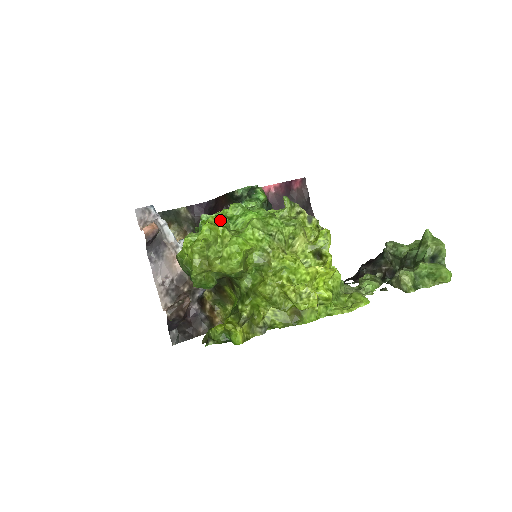
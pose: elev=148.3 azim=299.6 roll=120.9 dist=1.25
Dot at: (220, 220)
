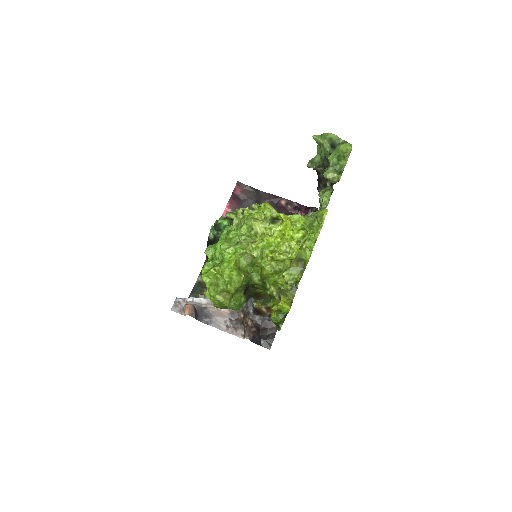
Dot at: (208, 266)
